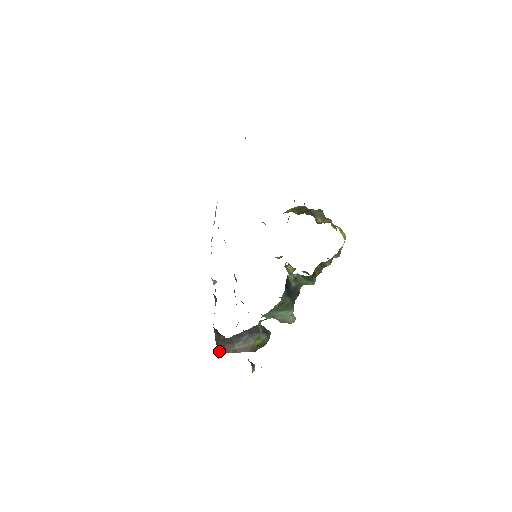
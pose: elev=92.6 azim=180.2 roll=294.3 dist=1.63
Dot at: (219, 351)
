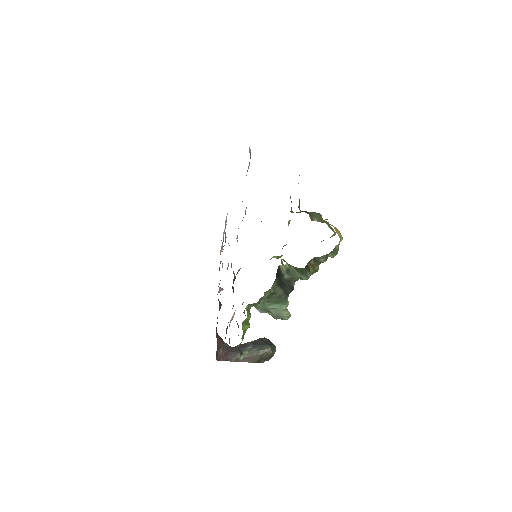
Dot at: (221, 357)
